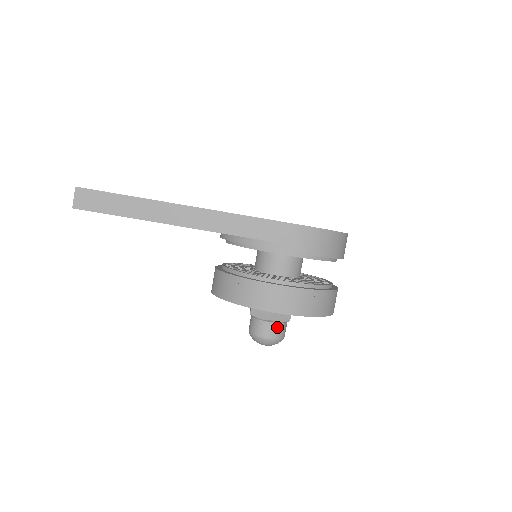
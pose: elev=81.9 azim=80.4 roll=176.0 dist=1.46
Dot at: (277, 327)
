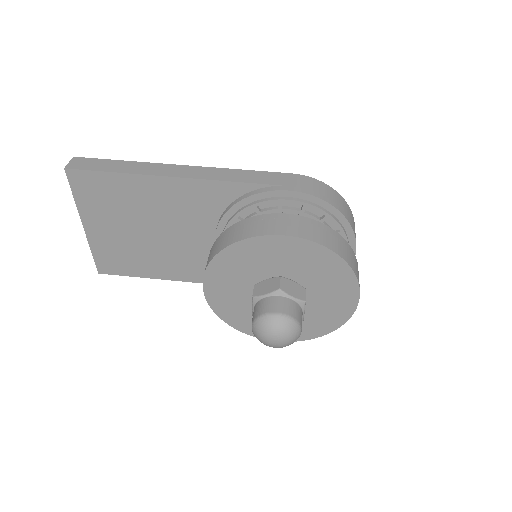
Dot at: (289, 303)
